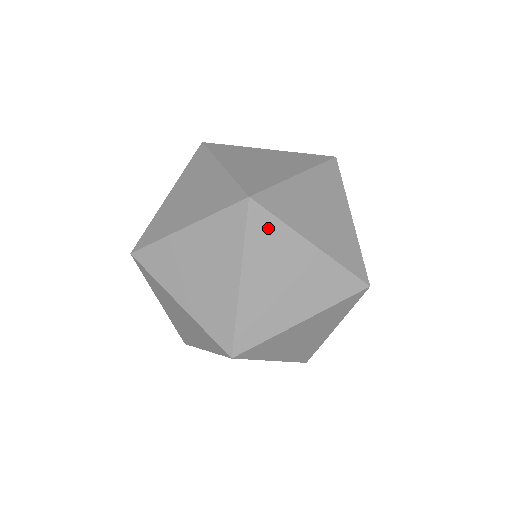
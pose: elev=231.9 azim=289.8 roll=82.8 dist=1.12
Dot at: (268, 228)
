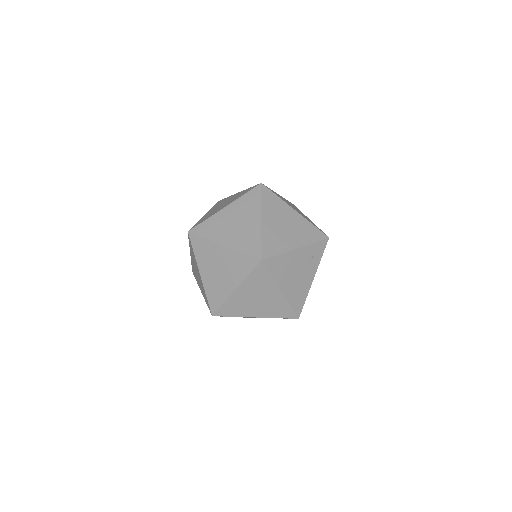
Dot at: (201, 244)
